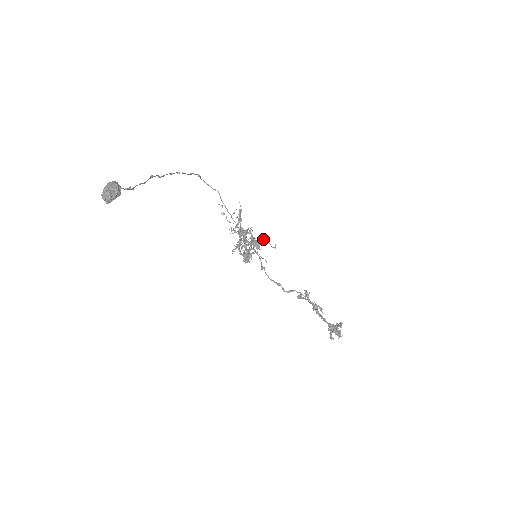
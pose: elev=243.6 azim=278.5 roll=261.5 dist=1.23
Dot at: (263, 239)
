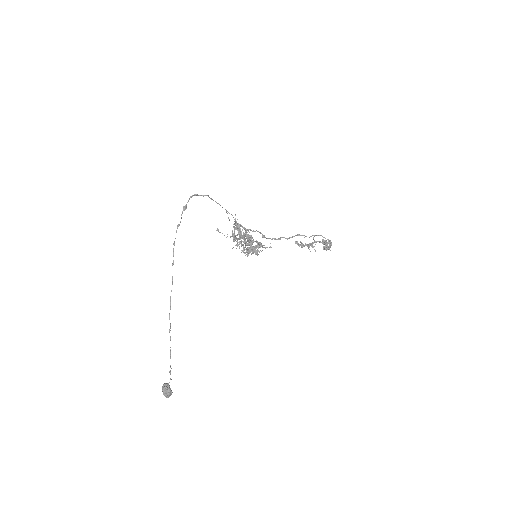
Dot at: occluded
